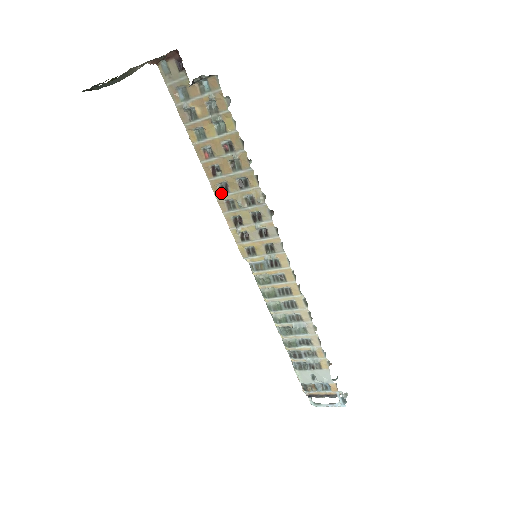
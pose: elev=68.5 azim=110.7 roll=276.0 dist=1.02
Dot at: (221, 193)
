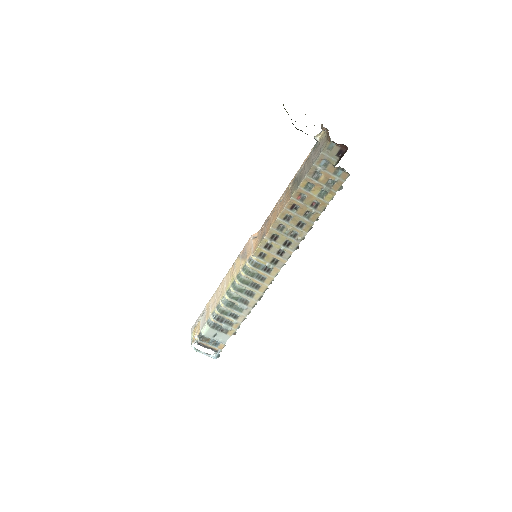
Dot at: (283, 219)
